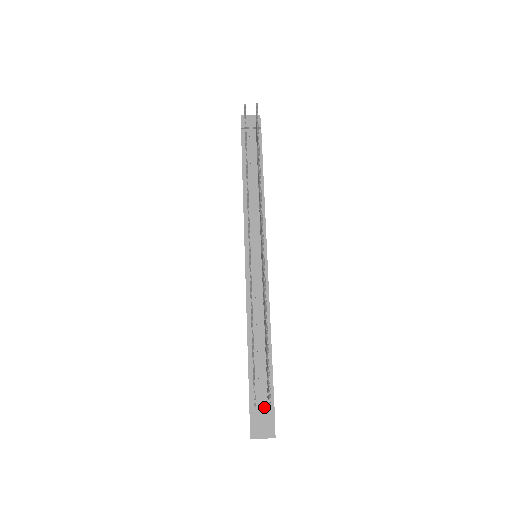
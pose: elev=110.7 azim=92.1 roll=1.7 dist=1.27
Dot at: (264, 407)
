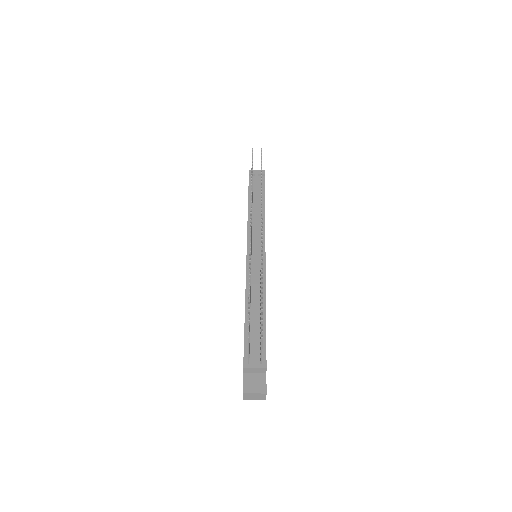
Dot at: (257, 364)
